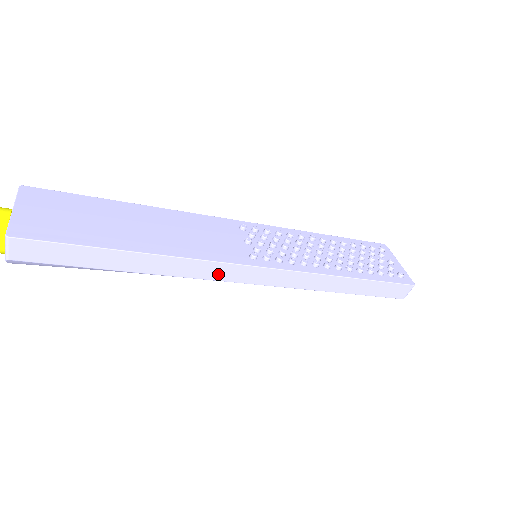
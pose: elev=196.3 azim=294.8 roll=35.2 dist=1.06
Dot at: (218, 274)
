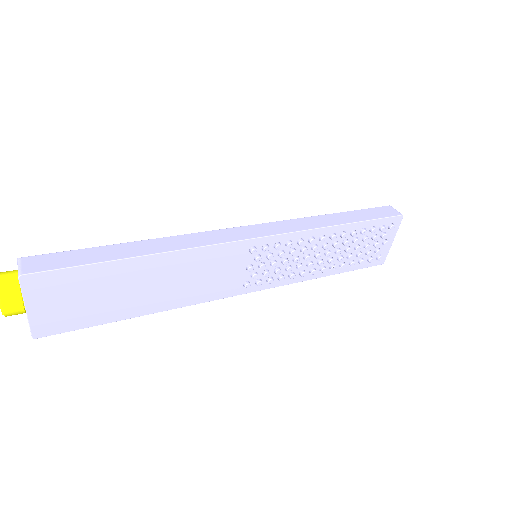
Dot at: occluded
